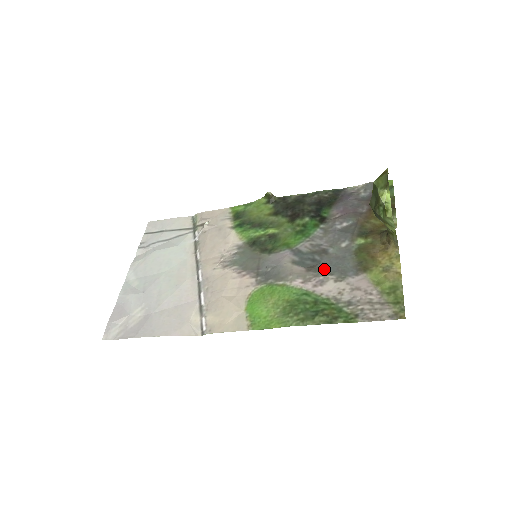
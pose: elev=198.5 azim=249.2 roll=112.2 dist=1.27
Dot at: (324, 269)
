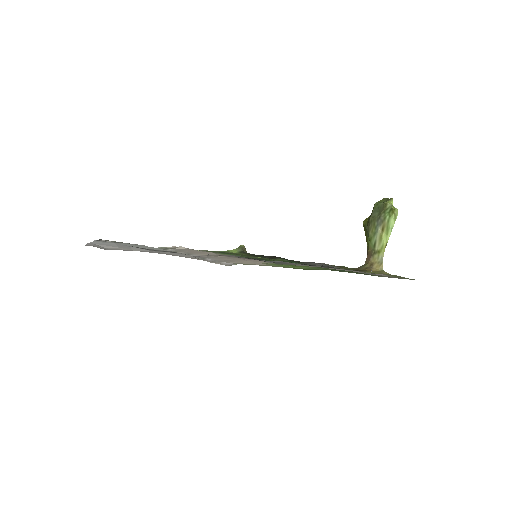
Dot at: (328, 267)
